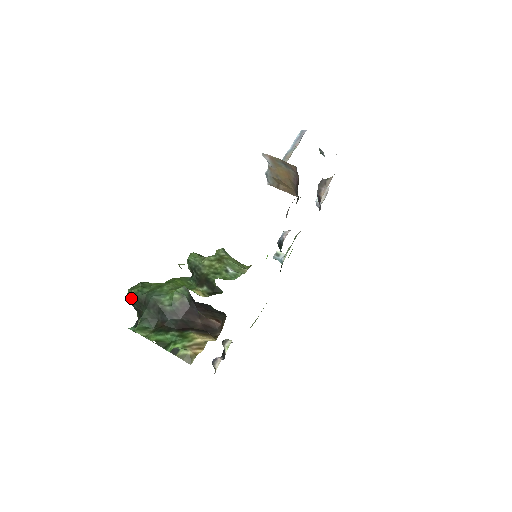
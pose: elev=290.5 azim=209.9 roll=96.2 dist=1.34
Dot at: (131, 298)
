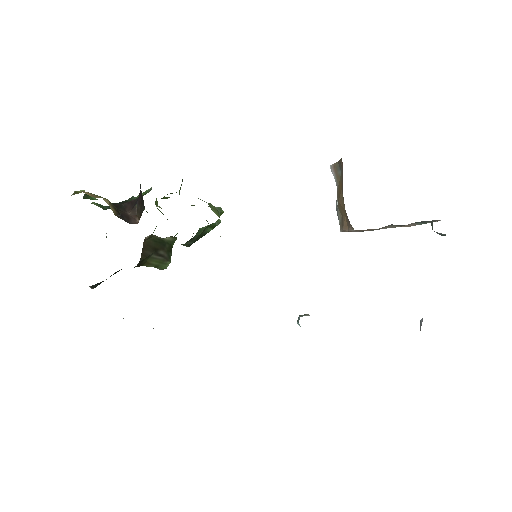
Dot at: occluded
